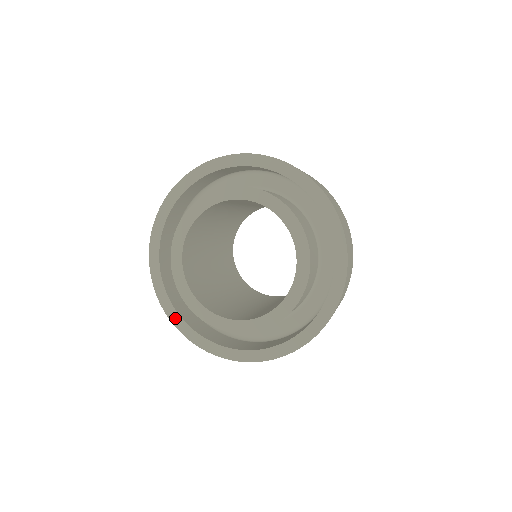
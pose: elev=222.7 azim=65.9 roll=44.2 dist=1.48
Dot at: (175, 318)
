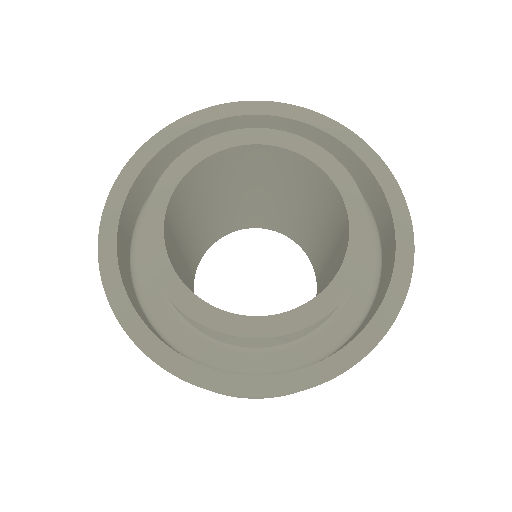
Dot at: (115, 289)
